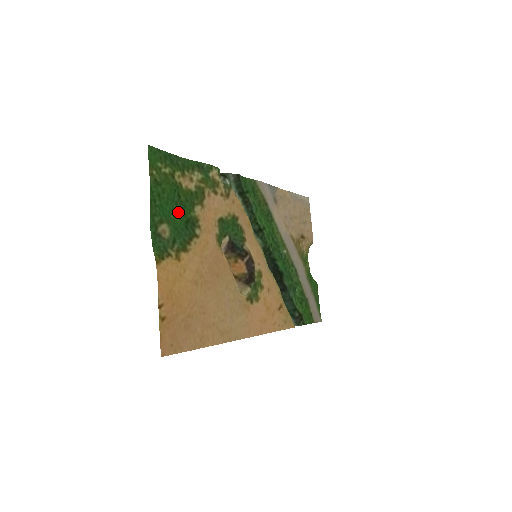
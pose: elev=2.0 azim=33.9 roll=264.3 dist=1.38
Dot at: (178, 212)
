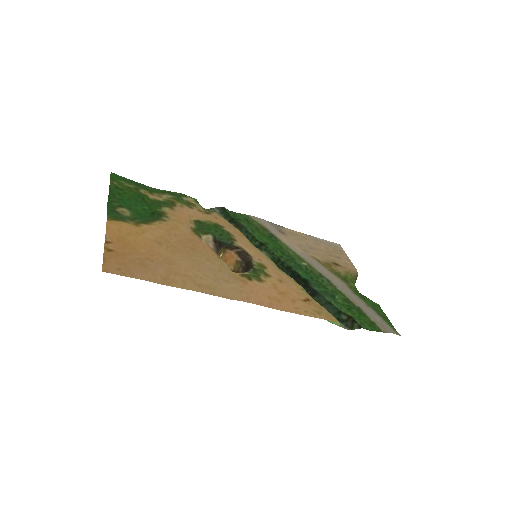
Dot at: (142, 207)
